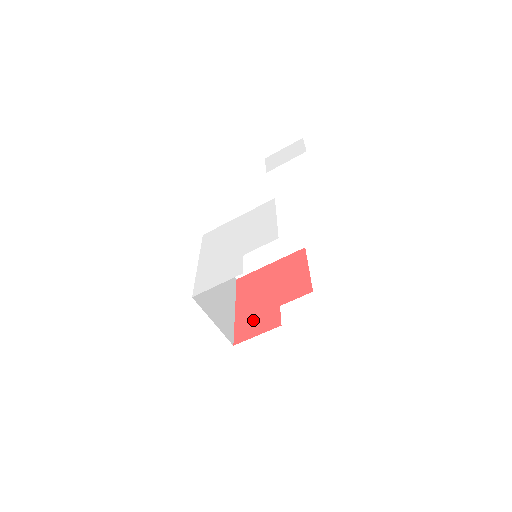
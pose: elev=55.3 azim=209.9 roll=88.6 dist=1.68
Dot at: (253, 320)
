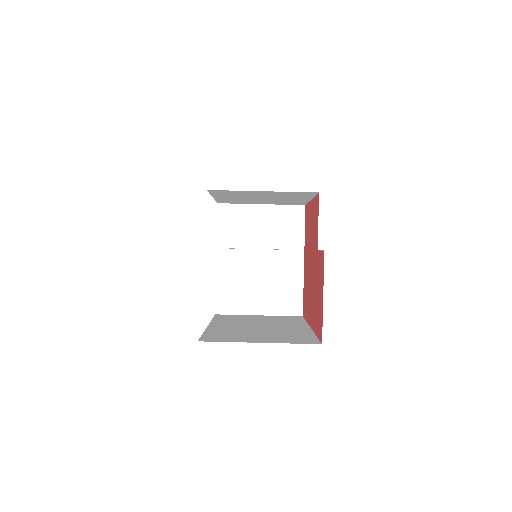
Dot at: (316, 300)
